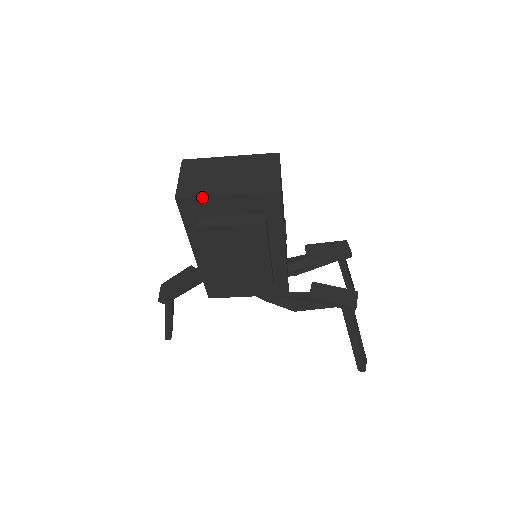
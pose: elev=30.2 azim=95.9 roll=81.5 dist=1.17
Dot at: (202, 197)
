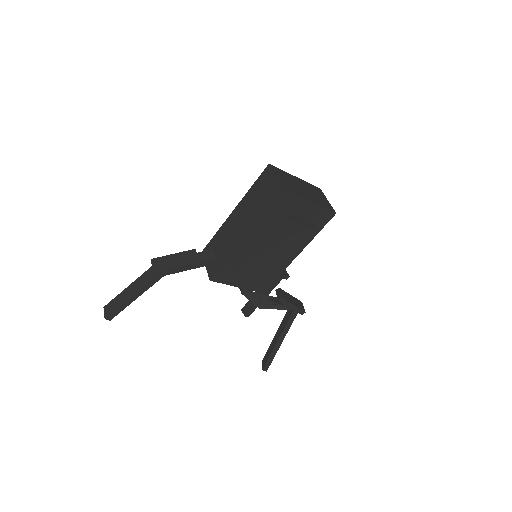
Dot at: (298, 197)
